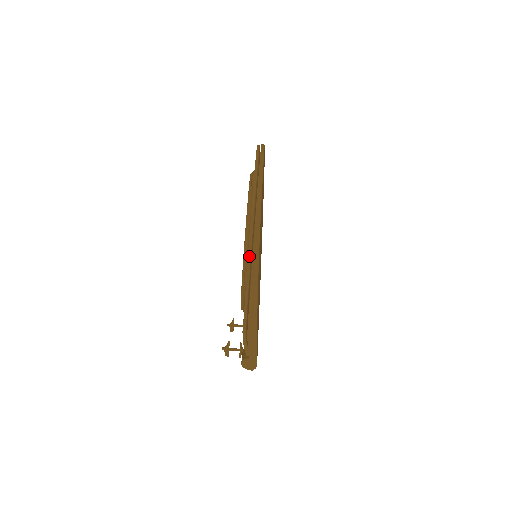
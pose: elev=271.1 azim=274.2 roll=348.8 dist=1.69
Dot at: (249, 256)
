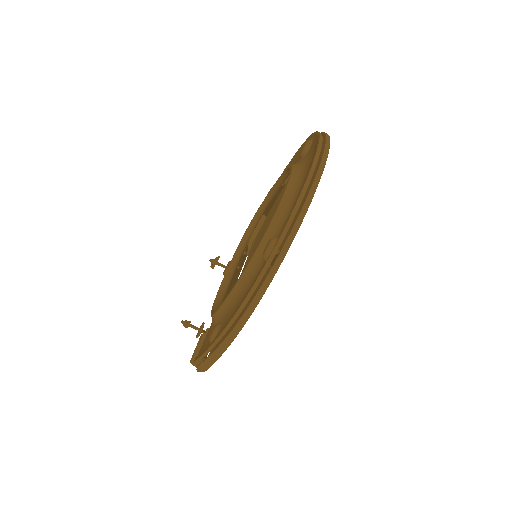
Dot at: (219, 338)
